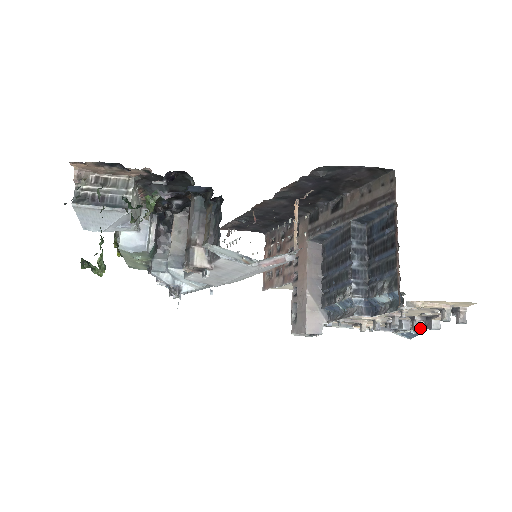
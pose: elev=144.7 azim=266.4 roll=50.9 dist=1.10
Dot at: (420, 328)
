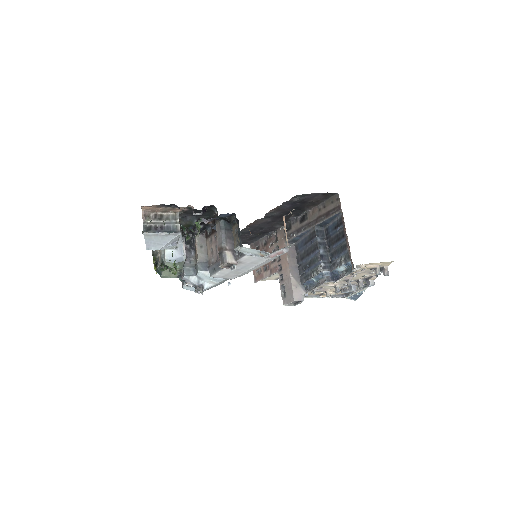
Dot at: (363, 286)
